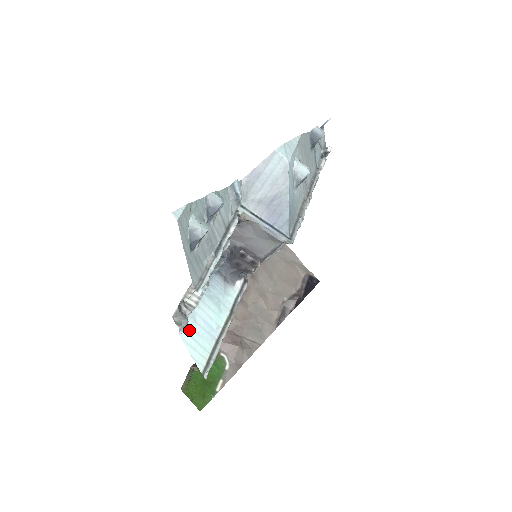
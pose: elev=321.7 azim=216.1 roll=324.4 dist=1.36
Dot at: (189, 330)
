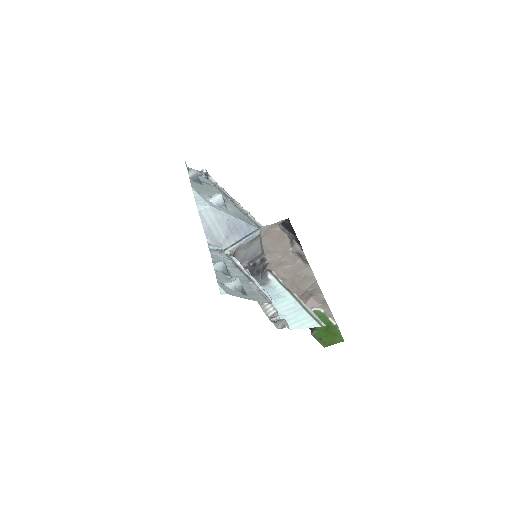
Dot at: (290, 322)
